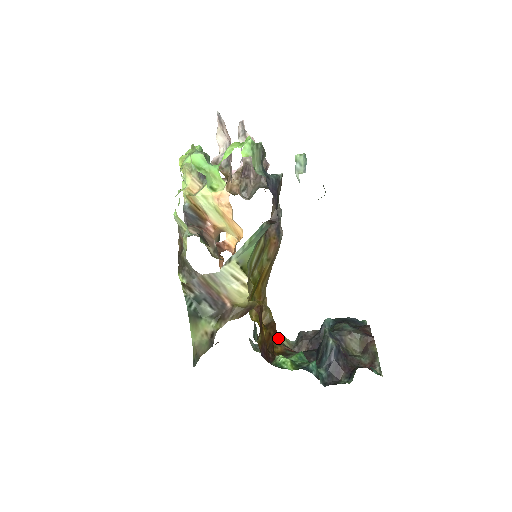
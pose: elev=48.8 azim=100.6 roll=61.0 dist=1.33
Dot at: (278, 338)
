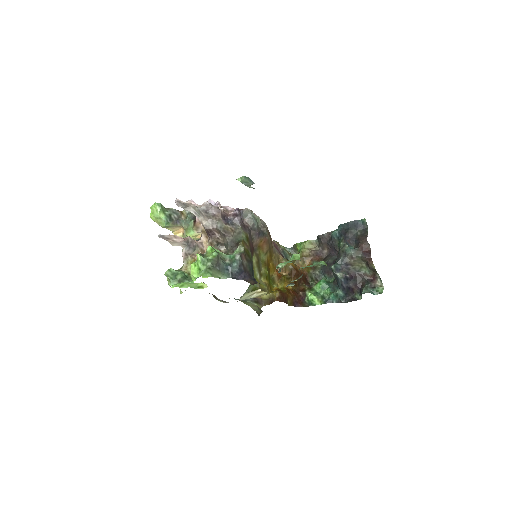
Dot at: (304, 246)
